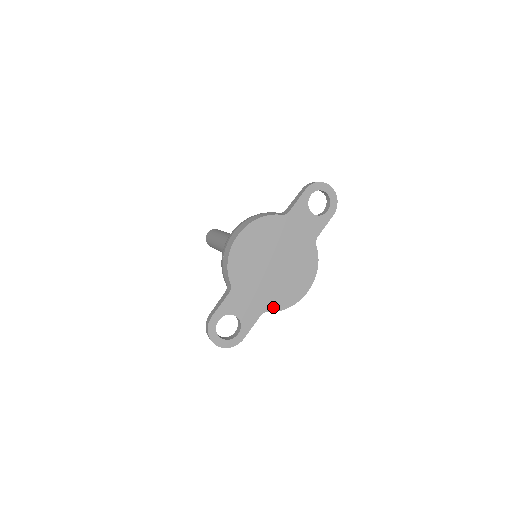
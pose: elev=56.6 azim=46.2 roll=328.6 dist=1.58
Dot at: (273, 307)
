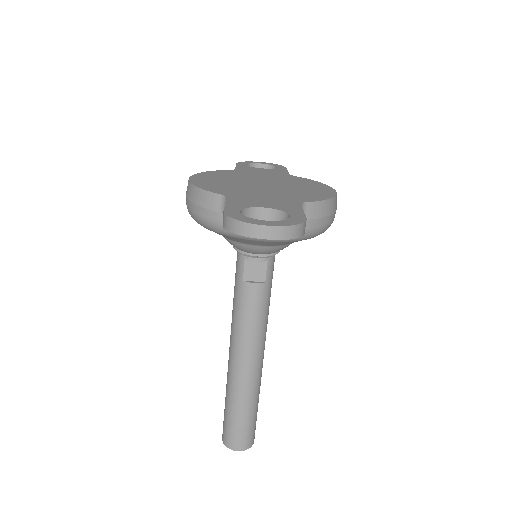
Dot at: (308, 200)
